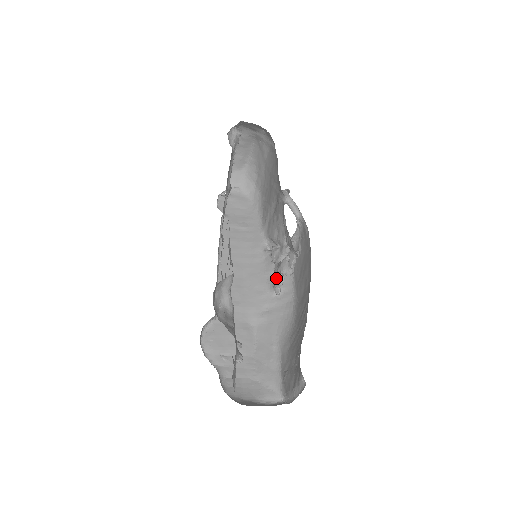
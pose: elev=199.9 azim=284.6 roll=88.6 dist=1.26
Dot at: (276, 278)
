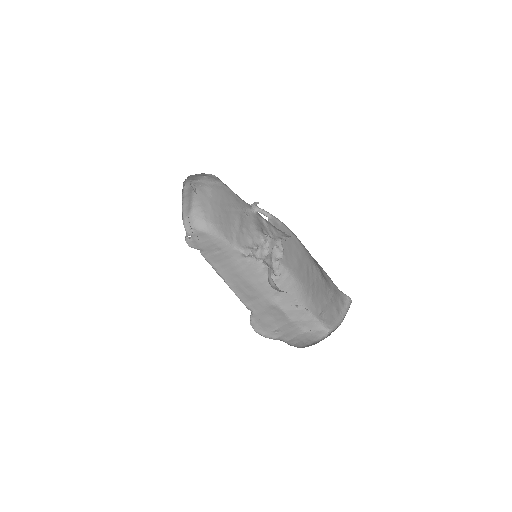
Dot at: (273, 265)
